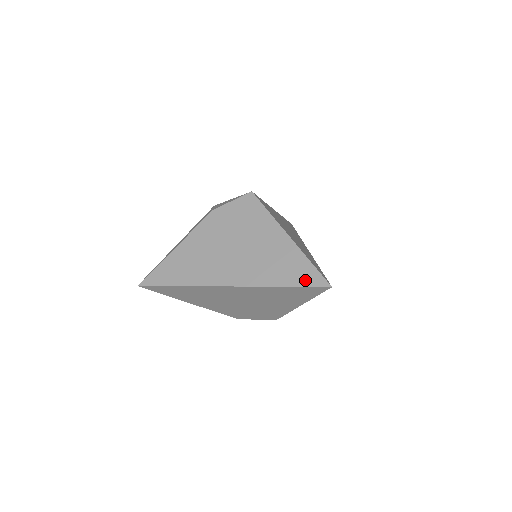
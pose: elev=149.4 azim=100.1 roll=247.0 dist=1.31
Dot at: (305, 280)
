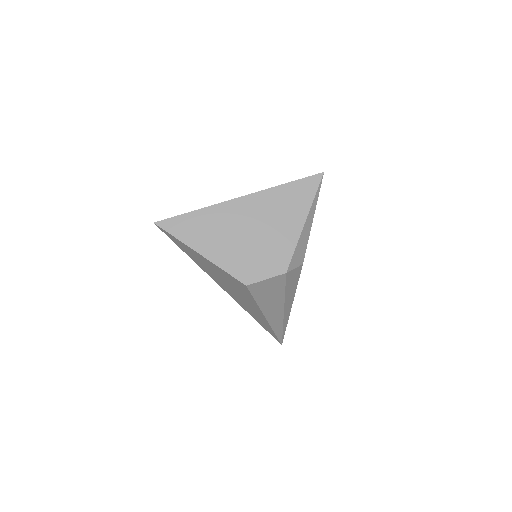
Dot at: (302, 178)
